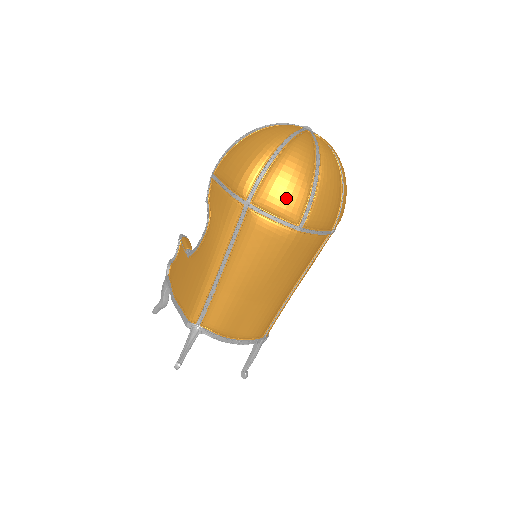
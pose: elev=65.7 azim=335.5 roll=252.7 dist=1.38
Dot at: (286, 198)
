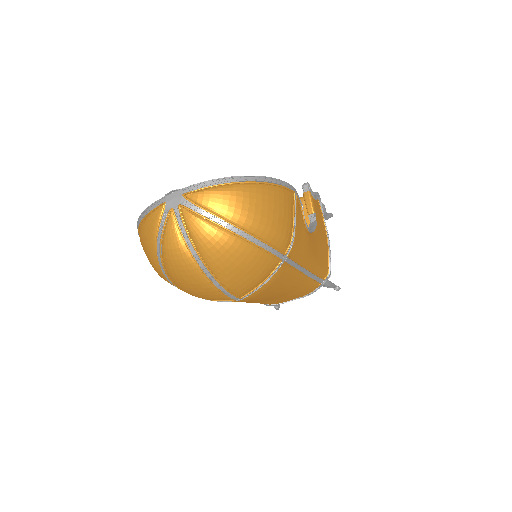
Dot at: (202, 296)
